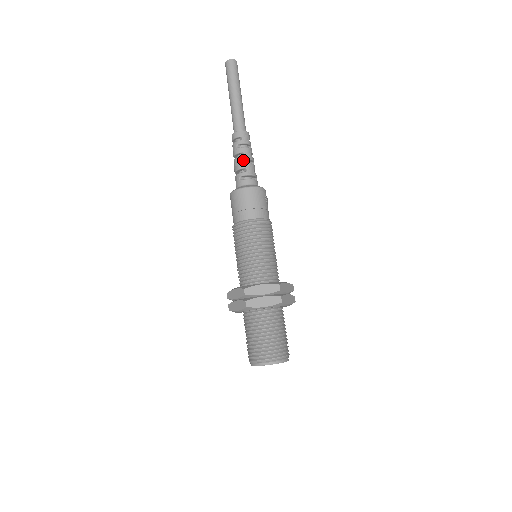
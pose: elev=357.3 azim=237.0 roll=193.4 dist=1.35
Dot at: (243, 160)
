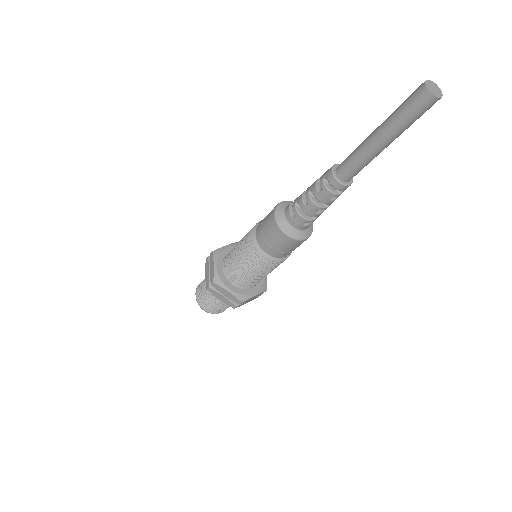
Dot at: (322, 208)
